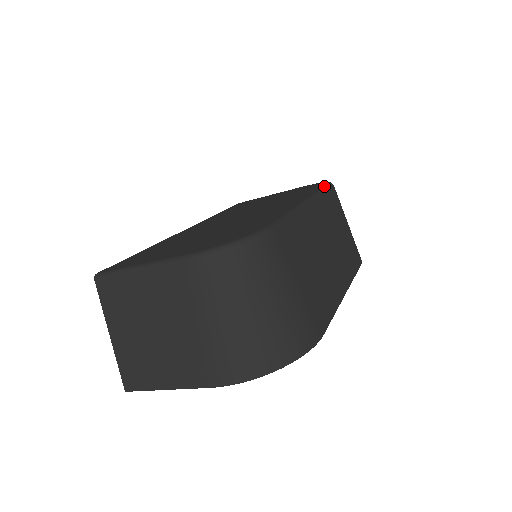
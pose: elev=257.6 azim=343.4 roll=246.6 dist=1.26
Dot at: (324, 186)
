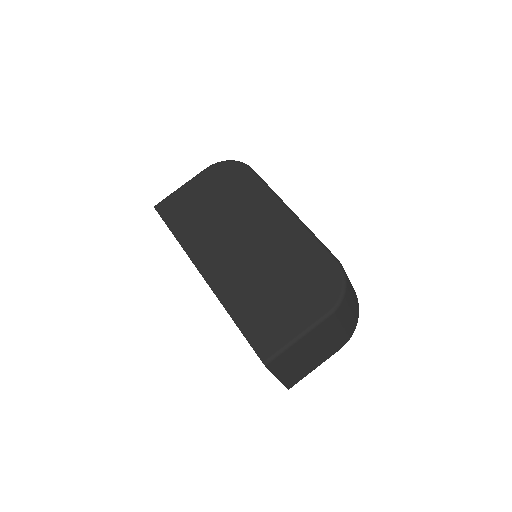
Dot at: (255, 176)
